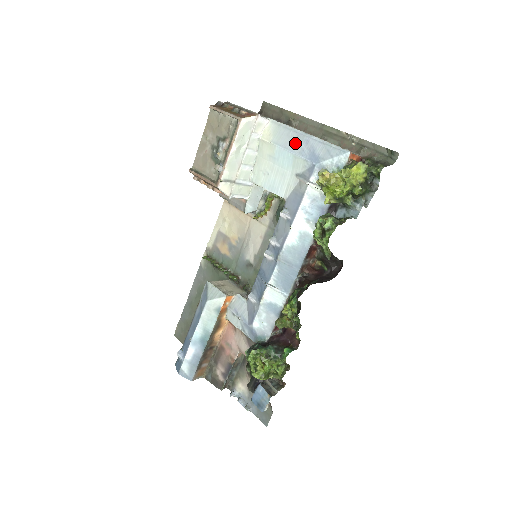
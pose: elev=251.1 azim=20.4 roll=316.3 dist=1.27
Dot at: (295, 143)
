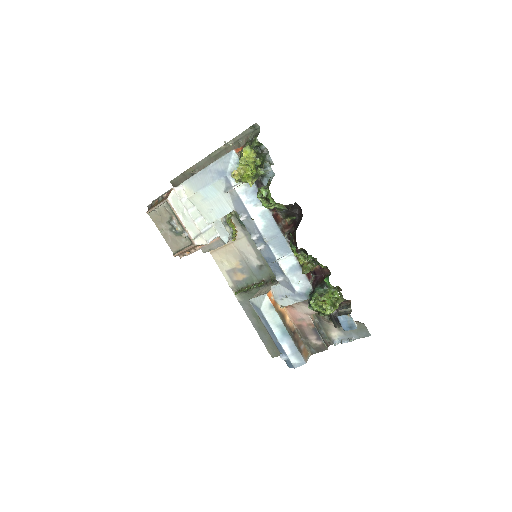
Dot at: (206, 179)
